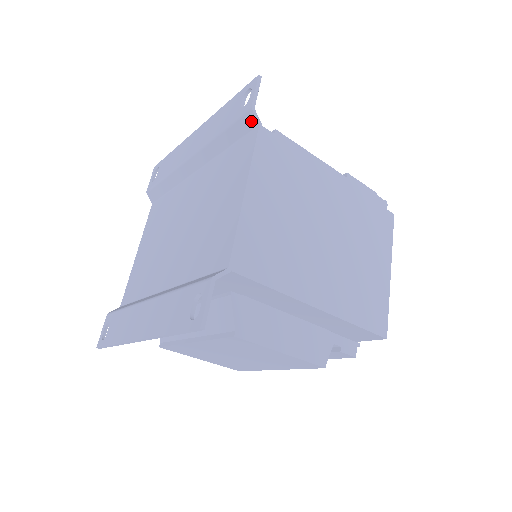
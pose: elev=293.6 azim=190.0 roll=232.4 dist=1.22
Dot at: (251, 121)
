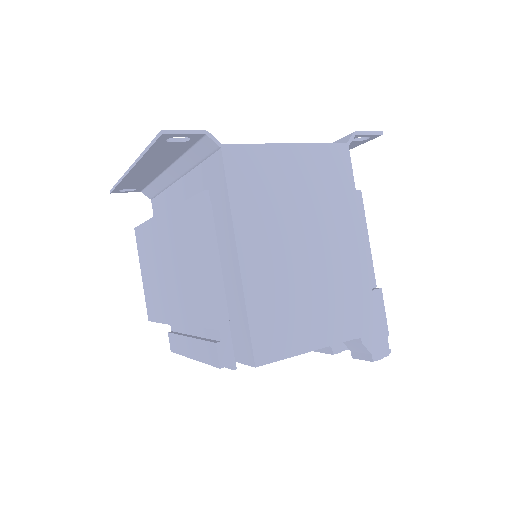
Dot at: (346, 140)
